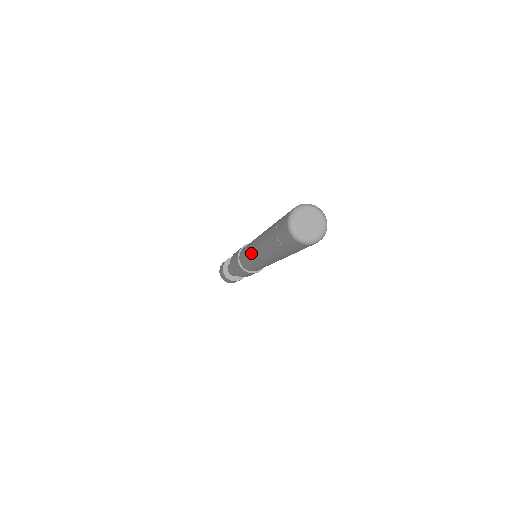
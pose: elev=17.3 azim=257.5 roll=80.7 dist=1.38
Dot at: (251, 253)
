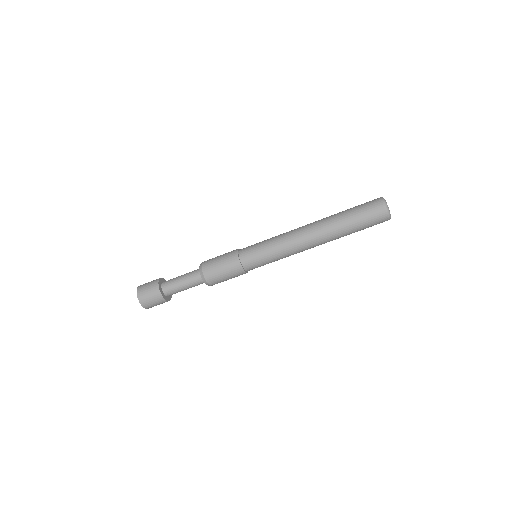
Dot at: (286, 241)
